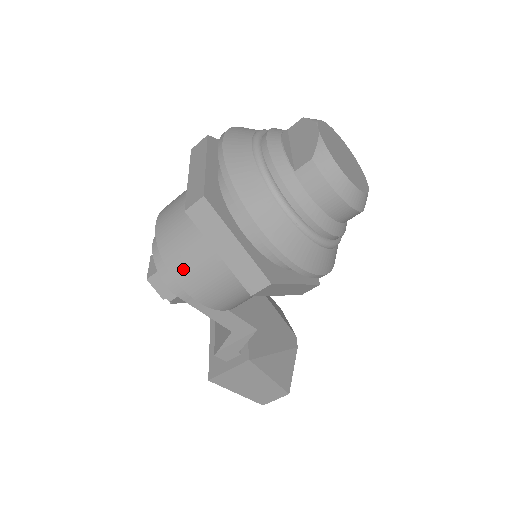
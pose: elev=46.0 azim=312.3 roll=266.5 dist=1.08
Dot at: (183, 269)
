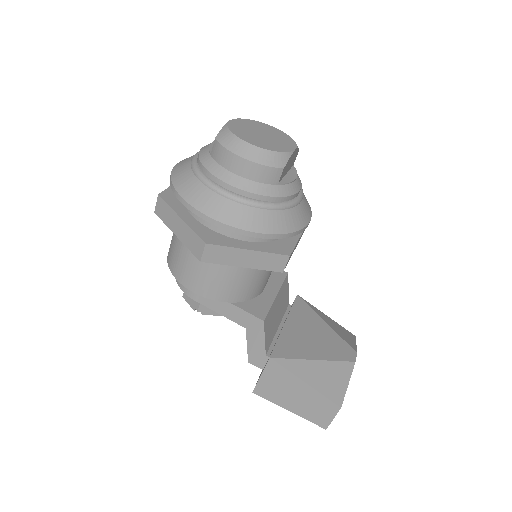
Dot at: (175, 265)
